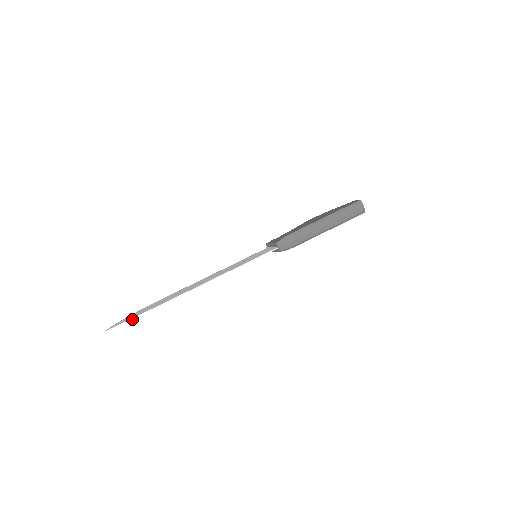
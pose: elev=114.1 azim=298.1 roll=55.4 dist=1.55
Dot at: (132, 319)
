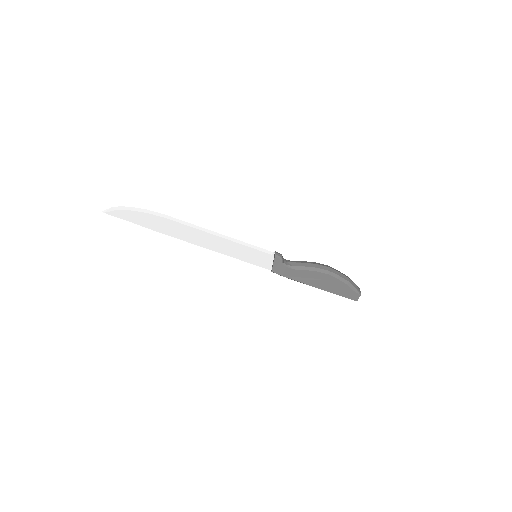
Dot at: occluded
